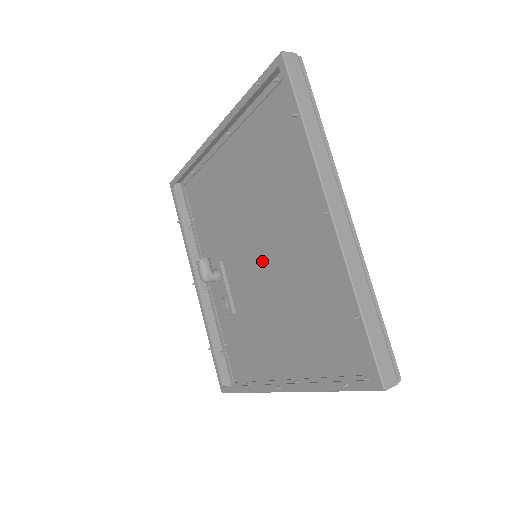
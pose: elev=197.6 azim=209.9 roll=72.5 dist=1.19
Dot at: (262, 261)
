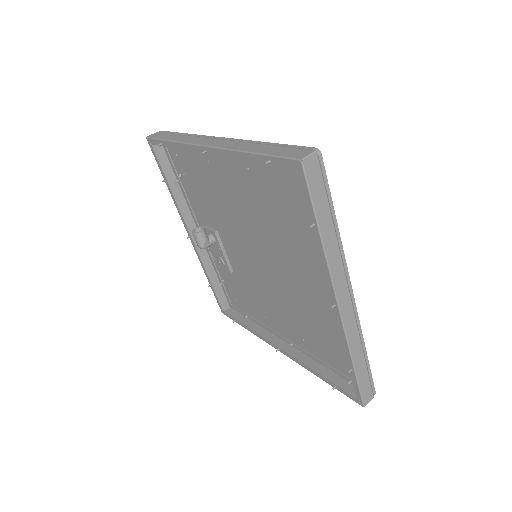
Dot at: (262, 262)
